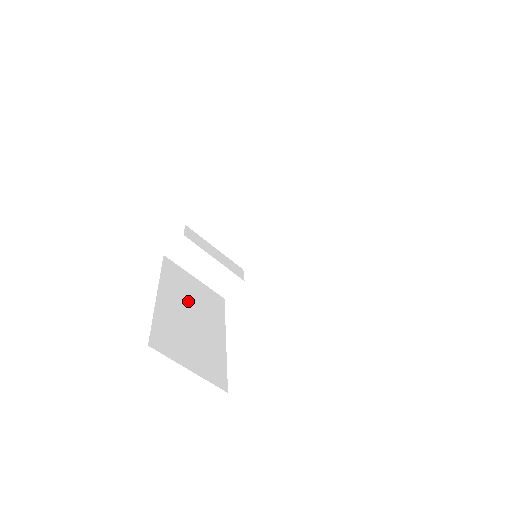
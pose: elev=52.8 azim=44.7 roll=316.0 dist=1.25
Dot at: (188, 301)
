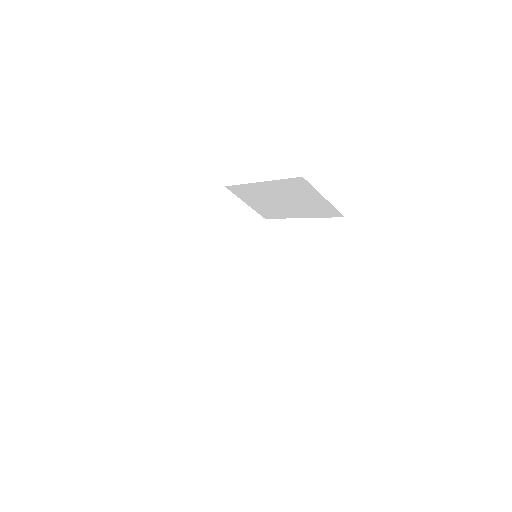
Dot at: occluded
